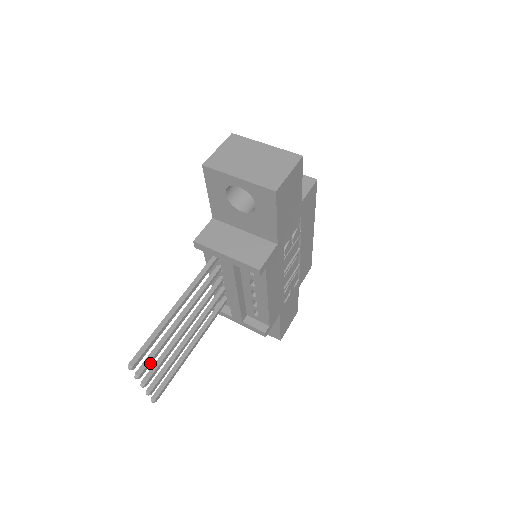
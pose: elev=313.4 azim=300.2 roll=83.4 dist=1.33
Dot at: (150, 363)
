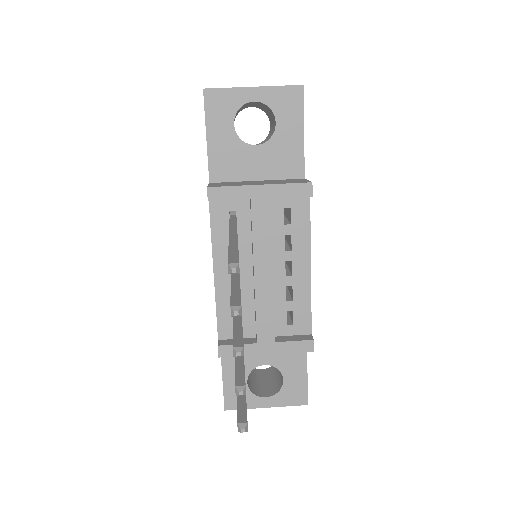
Dot at: occluded
